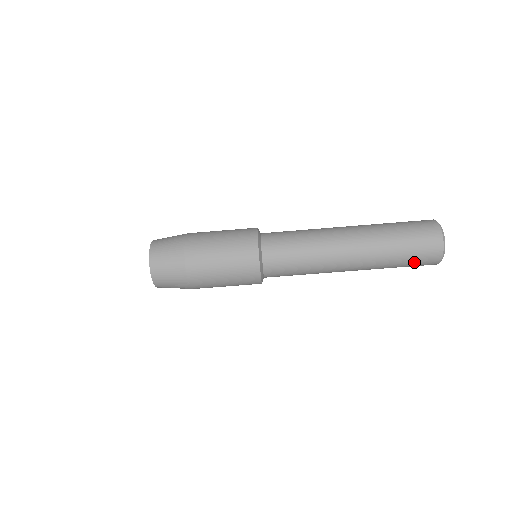
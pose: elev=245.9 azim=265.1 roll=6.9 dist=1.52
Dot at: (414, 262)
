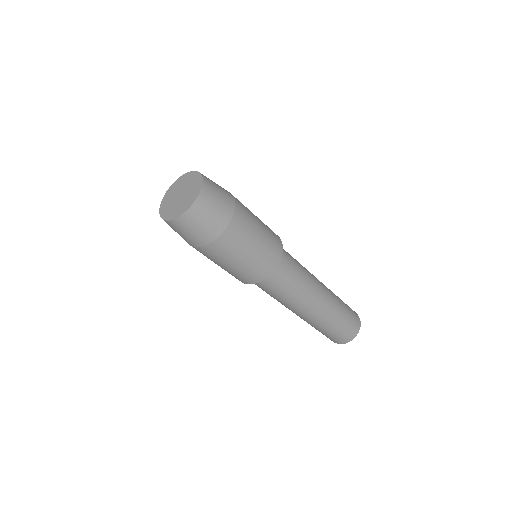
Dot at: occluded
